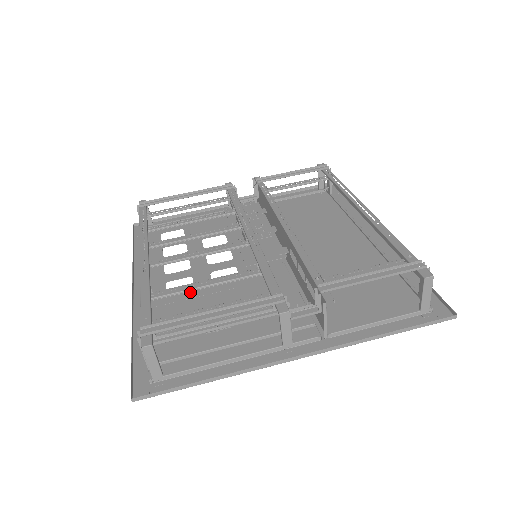
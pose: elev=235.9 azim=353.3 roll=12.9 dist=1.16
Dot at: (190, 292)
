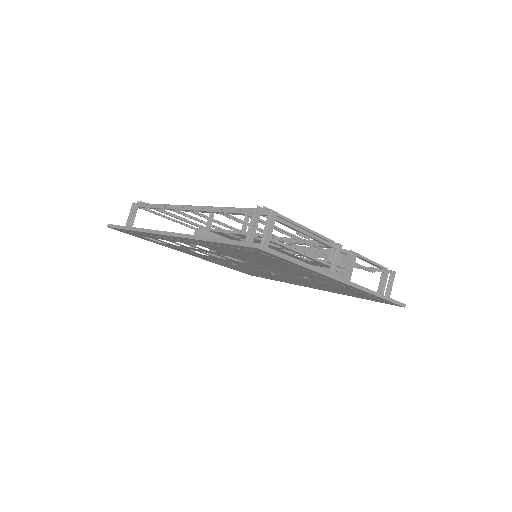
Dot at: (236, 239)
